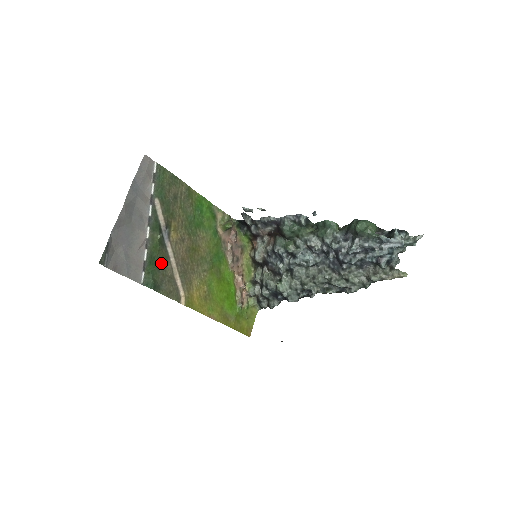
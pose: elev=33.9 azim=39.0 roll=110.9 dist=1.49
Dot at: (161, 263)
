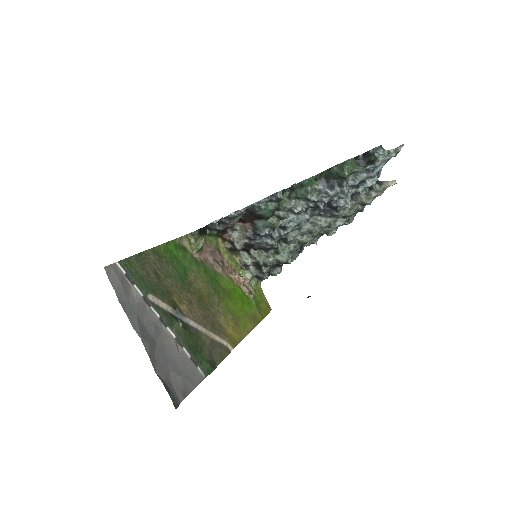
Dot at: (198, 342)
